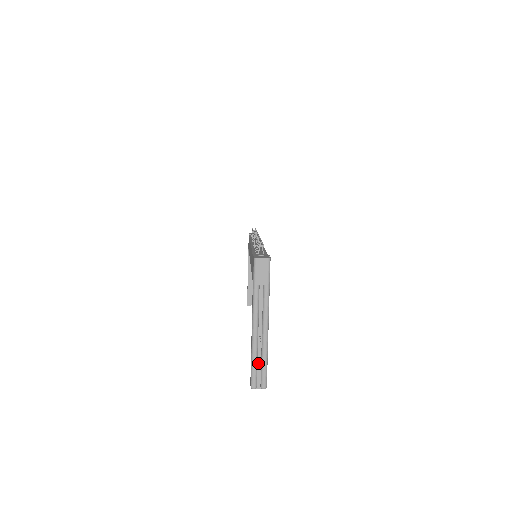
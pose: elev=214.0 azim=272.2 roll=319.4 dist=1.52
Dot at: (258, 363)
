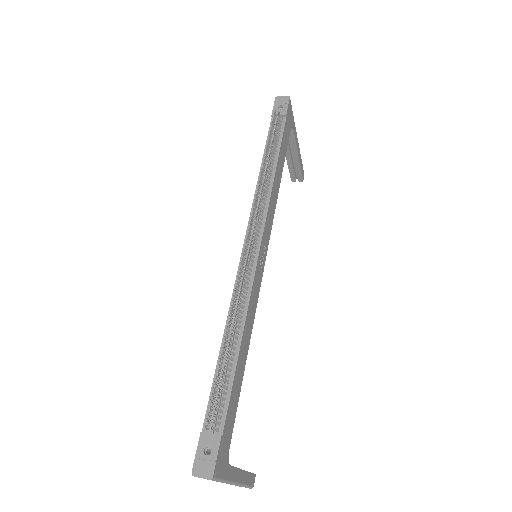
Dot at: occluded
